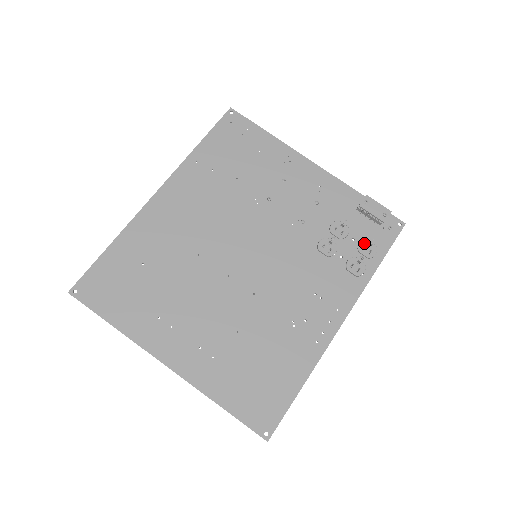
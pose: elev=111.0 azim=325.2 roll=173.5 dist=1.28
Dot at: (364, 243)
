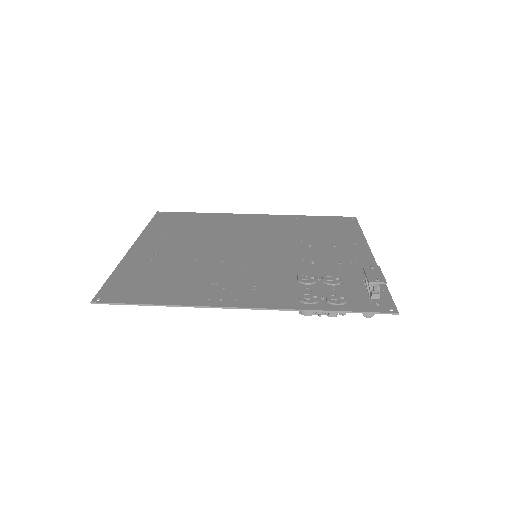
Dot at: (339, 294)
